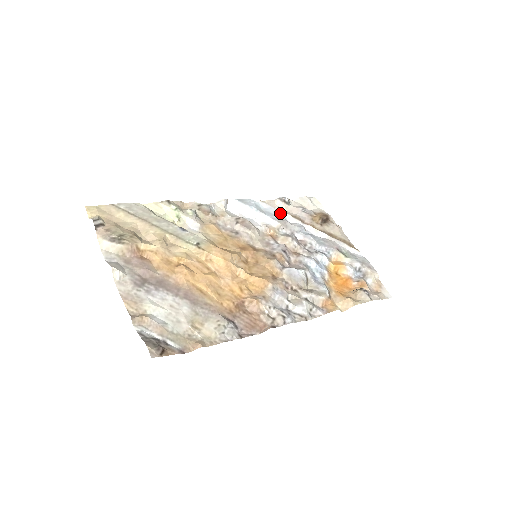
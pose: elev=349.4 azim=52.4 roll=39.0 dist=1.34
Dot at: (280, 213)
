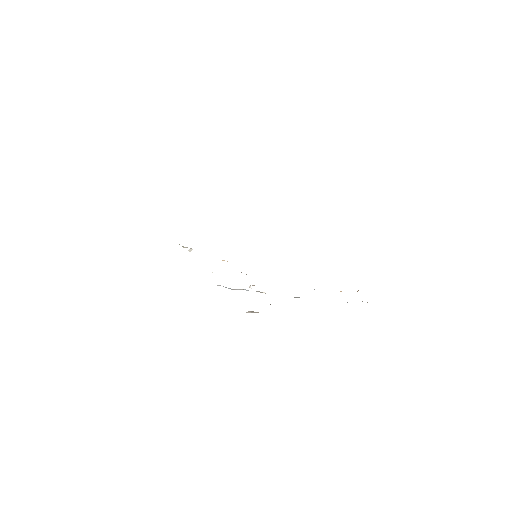
Dot at: occluded
